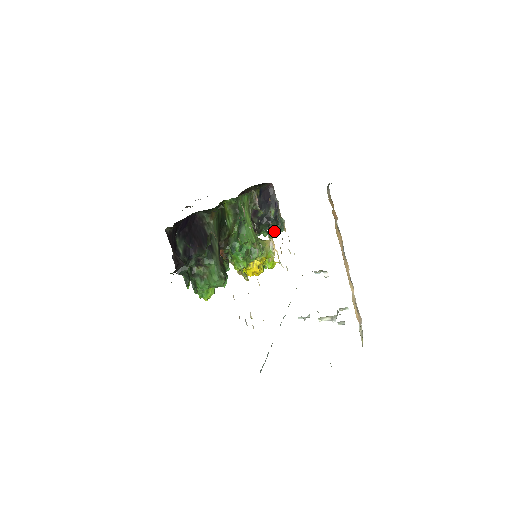
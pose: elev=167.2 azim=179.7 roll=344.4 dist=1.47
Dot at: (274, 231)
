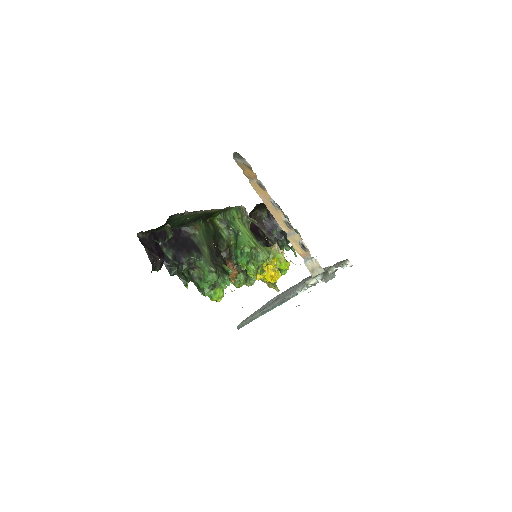
Dot at: occluded
